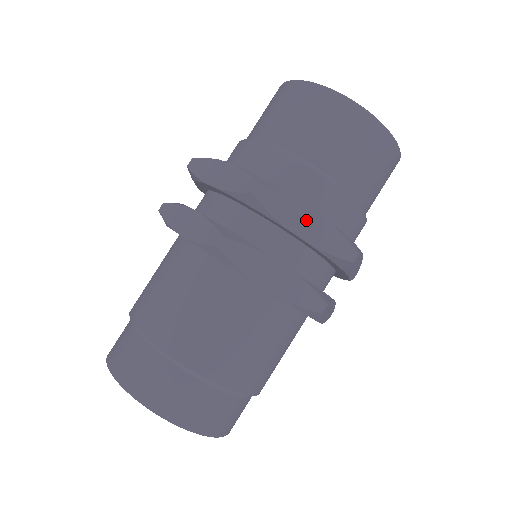
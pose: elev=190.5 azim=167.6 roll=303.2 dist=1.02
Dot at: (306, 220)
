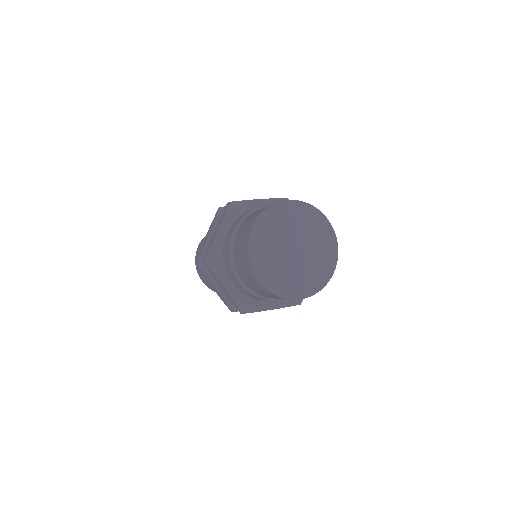
Dot at: (222, 286)
